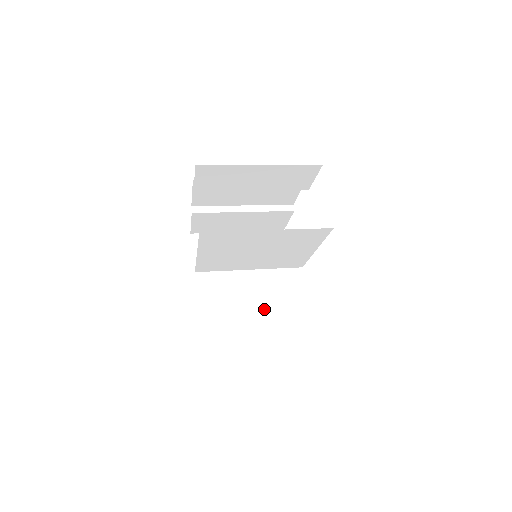
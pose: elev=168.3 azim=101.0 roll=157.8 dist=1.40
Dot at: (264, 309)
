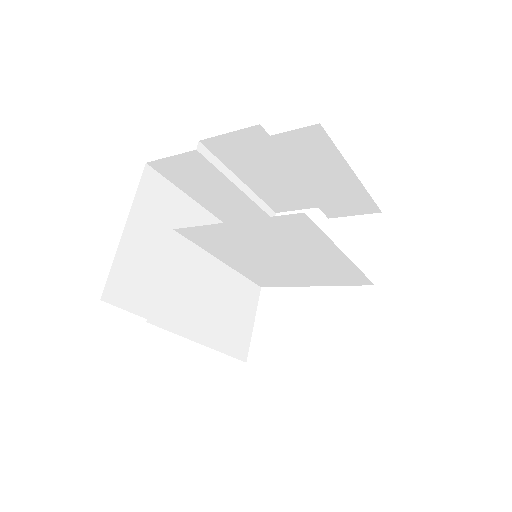
Dot at: (219, 318)
